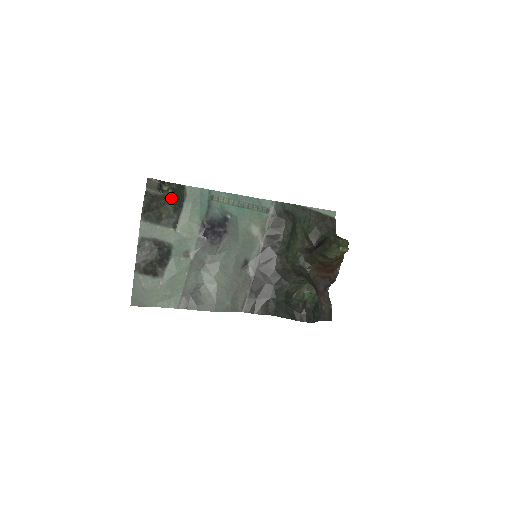
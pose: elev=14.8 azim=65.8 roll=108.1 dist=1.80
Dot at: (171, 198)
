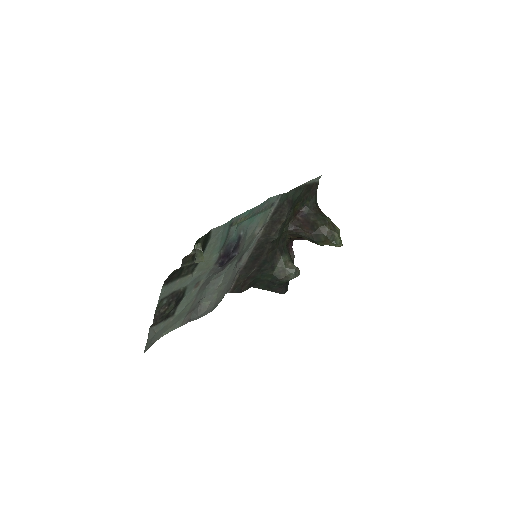
Dot at: occluded
